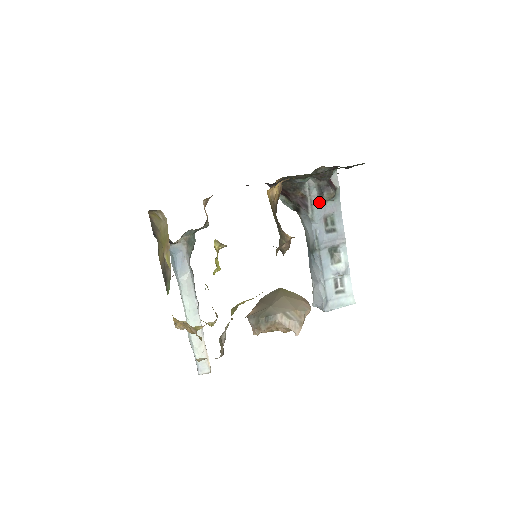
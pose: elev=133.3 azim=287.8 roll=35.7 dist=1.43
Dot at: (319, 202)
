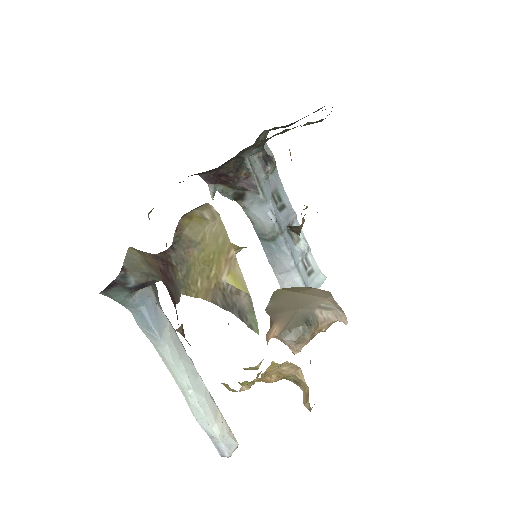
Dot at: (265, 177)
